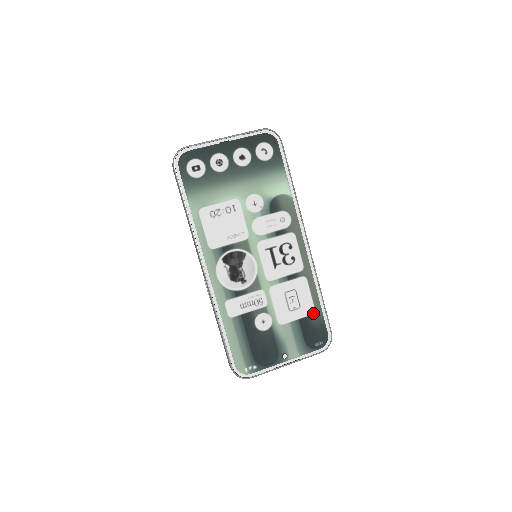
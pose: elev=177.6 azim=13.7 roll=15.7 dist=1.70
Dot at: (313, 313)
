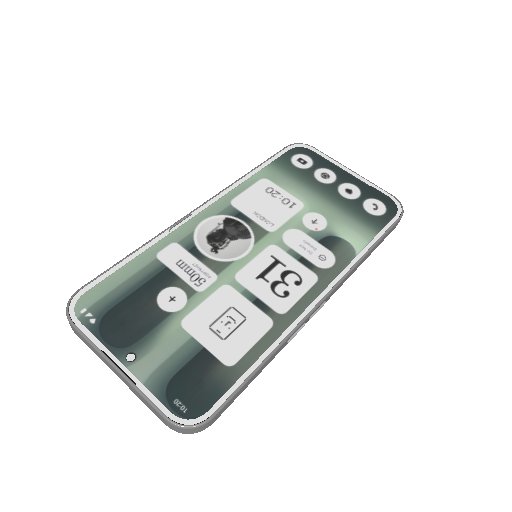
Dot at: (227, 364)
